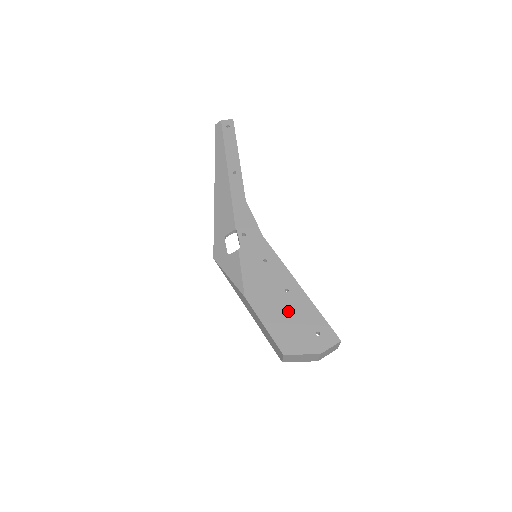
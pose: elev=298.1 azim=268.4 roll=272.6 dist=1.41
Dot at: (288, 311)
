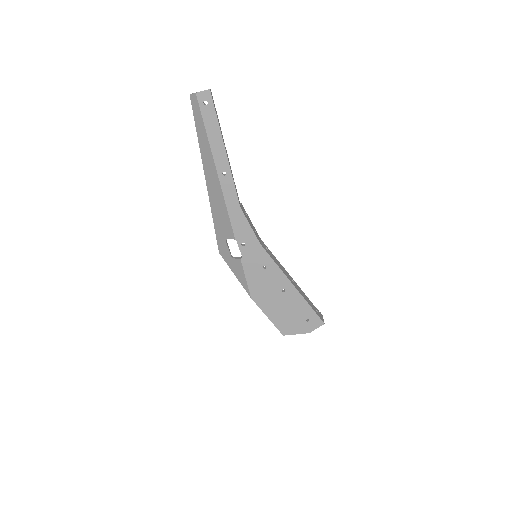
Dot at: (285, 306)
